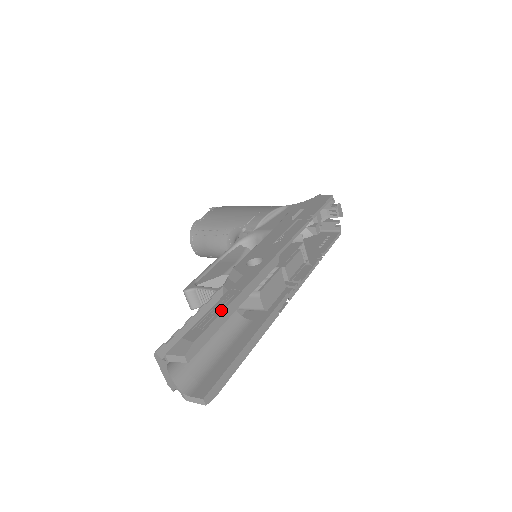
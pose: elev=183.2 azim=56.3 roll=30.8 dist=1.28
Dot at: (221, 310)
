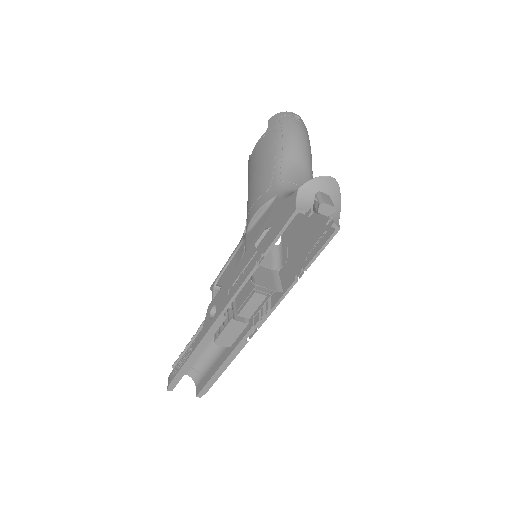
Dot at: (183, 364)
